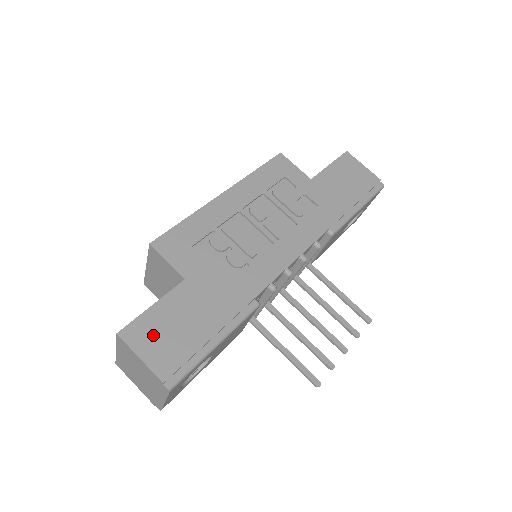
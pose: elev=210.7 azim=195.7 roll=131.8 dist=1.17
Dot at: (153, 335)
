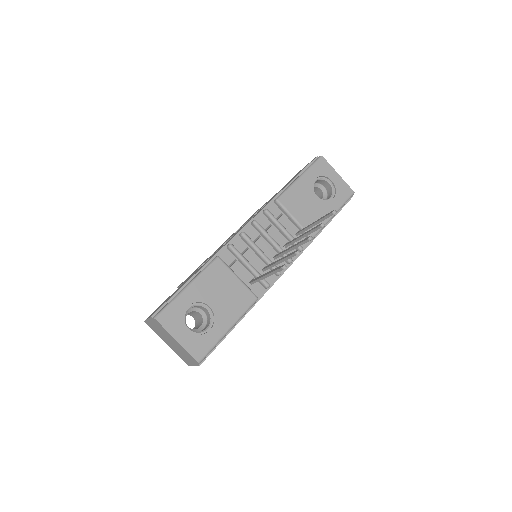
Dot at: occluded
